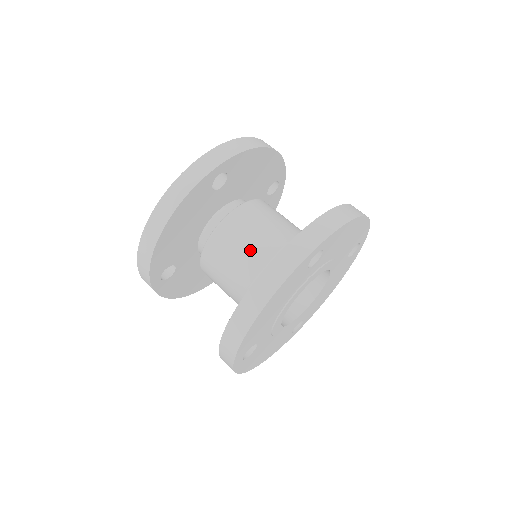
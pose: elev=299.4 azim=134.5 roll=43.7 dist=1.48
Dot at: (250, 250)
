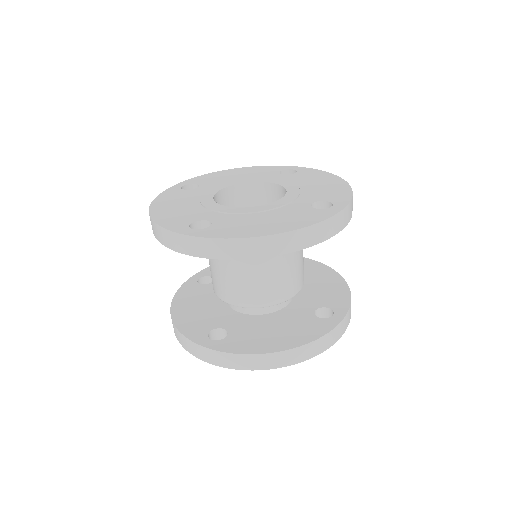
Dot at: (216, 281)
